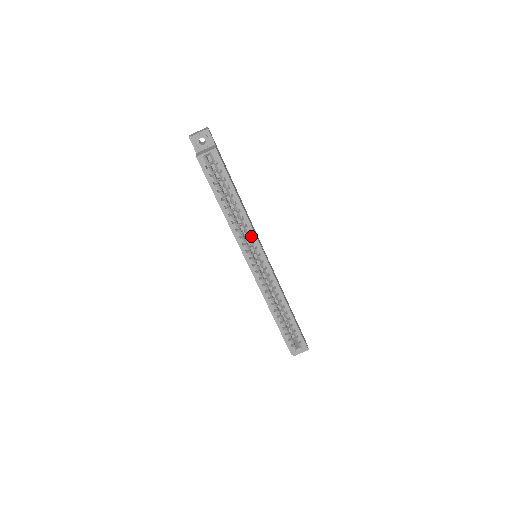
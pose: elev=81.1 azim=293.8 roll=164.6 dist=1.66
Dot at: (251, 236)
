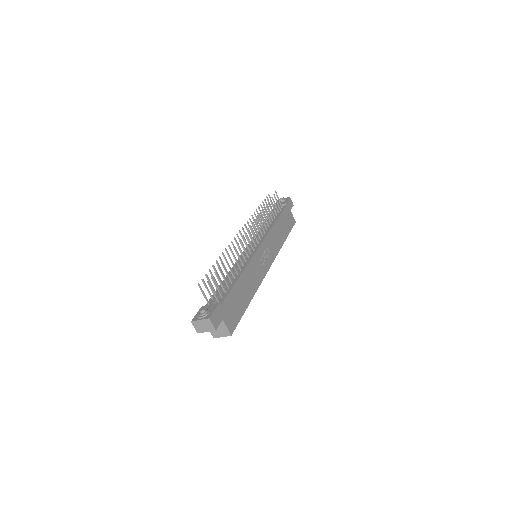
Dot at: occluded
